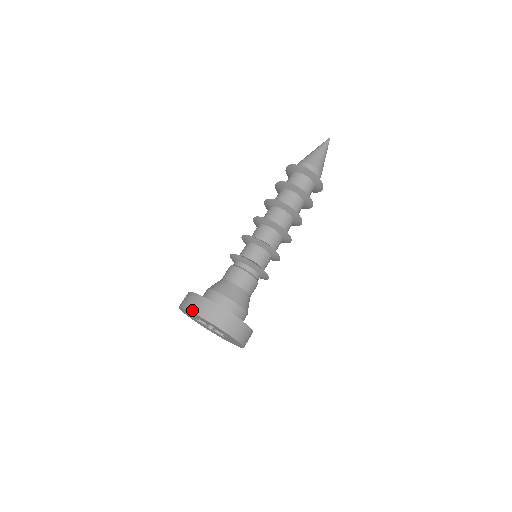
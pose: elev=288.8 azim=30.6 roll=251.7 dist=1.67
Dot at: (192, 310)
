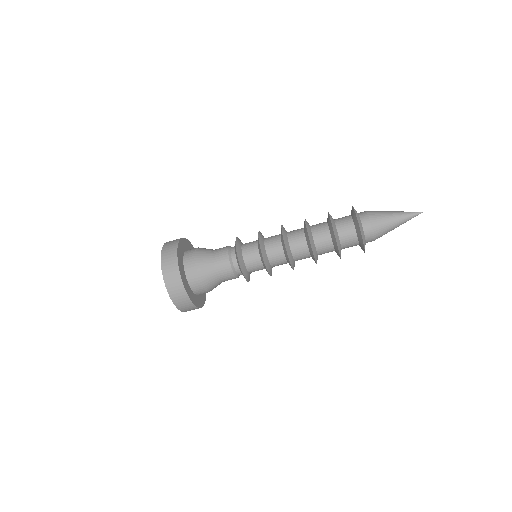
Dot at: (173, 299)
